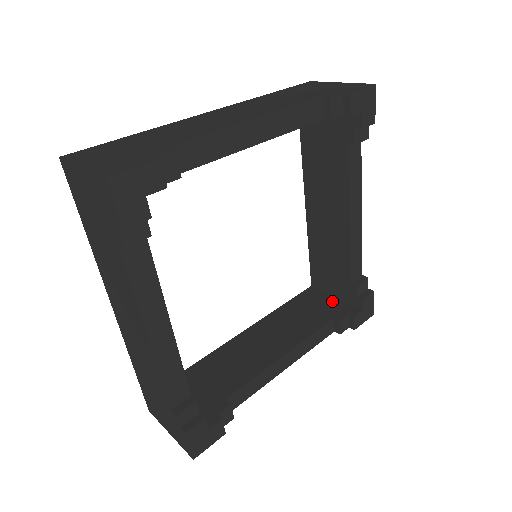
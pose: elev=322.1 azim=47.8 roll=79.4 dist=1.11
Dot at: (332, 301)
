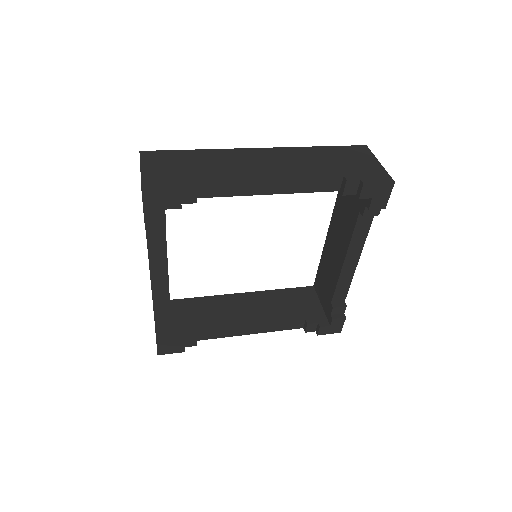
Dot at: (316, 306)
